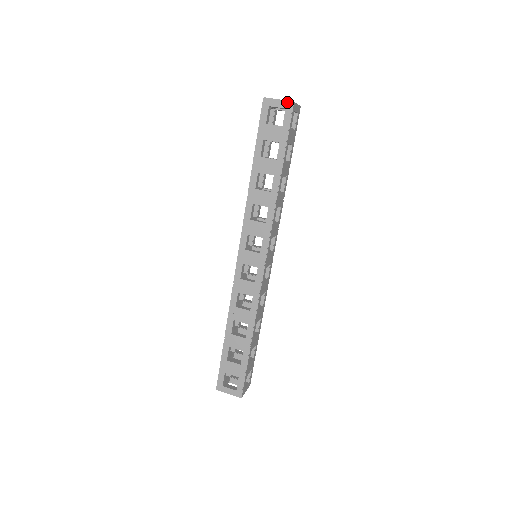
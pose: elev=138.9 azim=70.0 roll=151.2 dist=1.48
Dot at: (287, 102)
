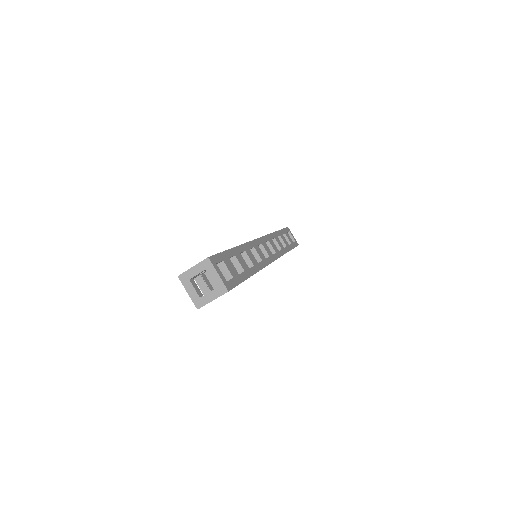
Dot at: (194, 302)
